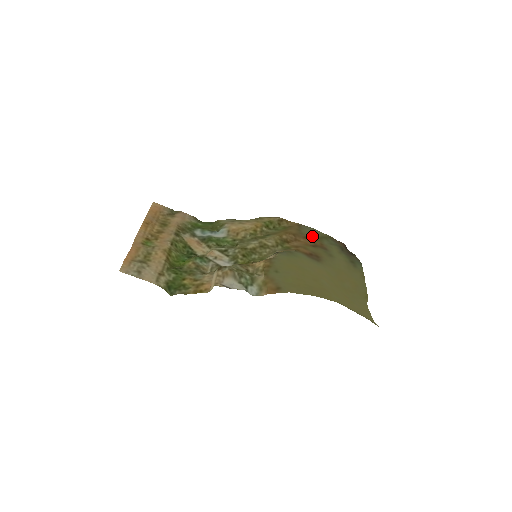
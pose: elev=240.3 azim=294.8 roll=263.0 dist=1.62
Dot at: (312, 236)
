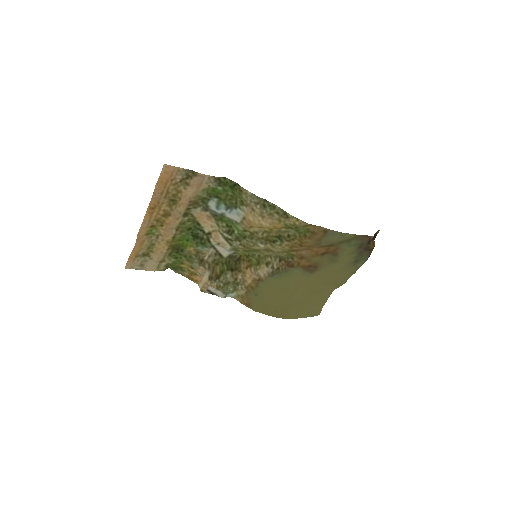
Dot at: (331, 244)
